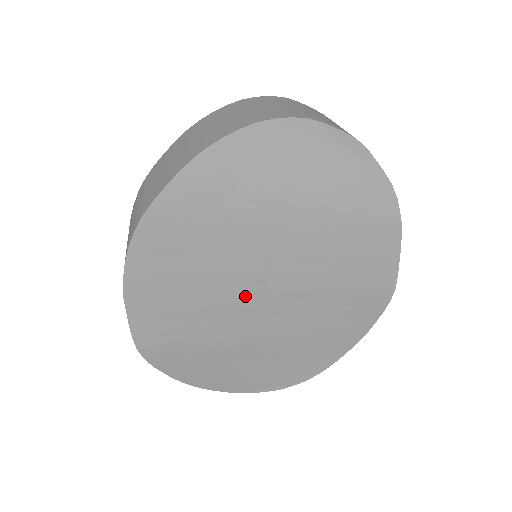
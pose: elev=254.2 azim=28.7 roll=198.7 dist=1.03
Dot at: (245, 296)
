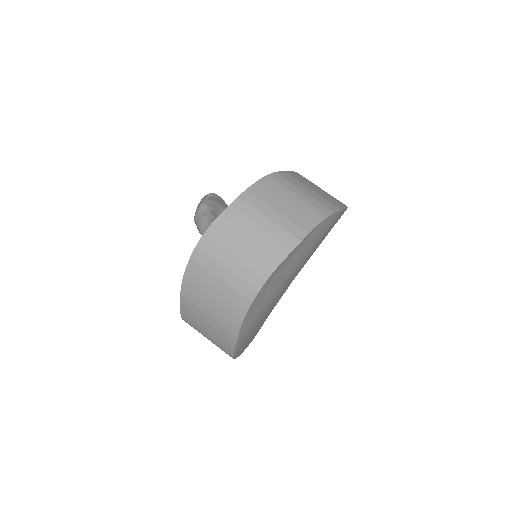
Dot at: (283, 293)
